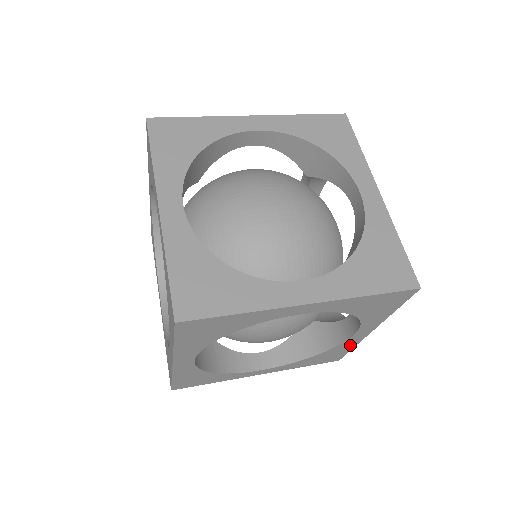
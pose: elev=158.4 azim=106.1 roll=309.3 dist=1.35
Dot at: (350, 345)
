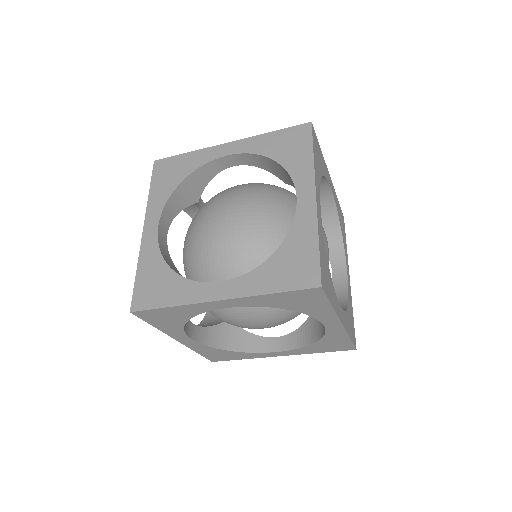
Dot at: (340, 335)
